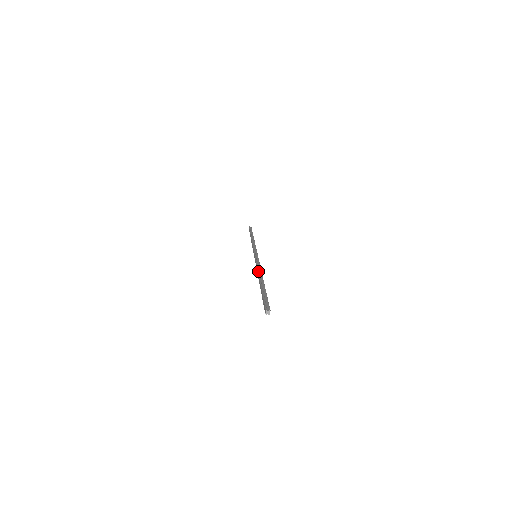
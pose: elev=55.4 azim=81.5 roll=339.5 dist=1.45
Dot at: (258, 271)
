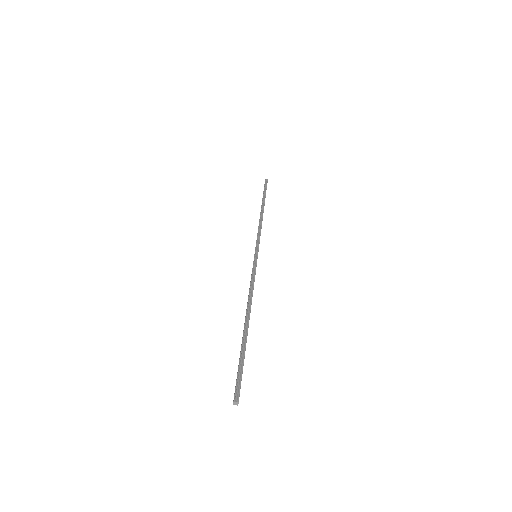
Dot at: (248, 300)
